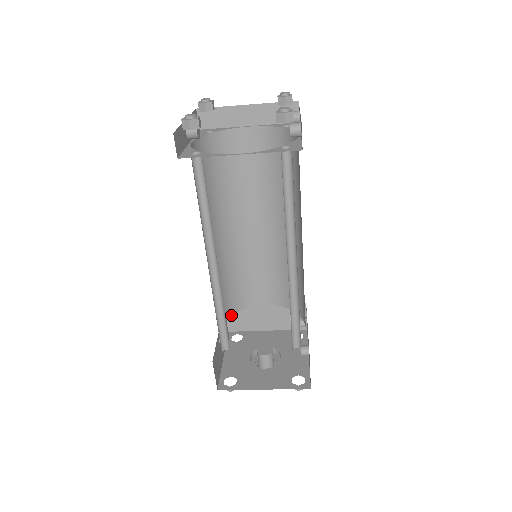
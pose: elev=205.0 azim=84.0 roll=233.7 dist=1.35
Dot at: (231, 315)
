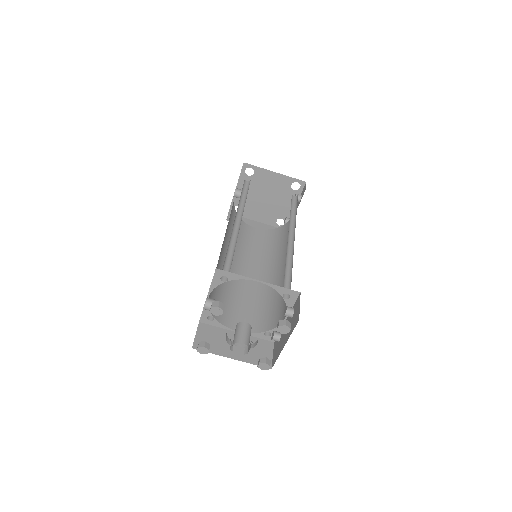
Dot at: (211, 313)
